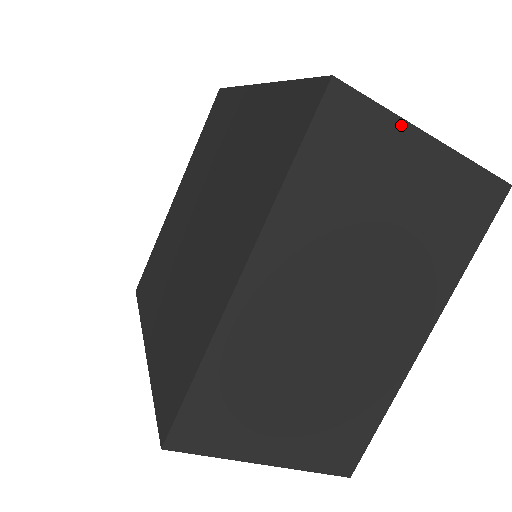
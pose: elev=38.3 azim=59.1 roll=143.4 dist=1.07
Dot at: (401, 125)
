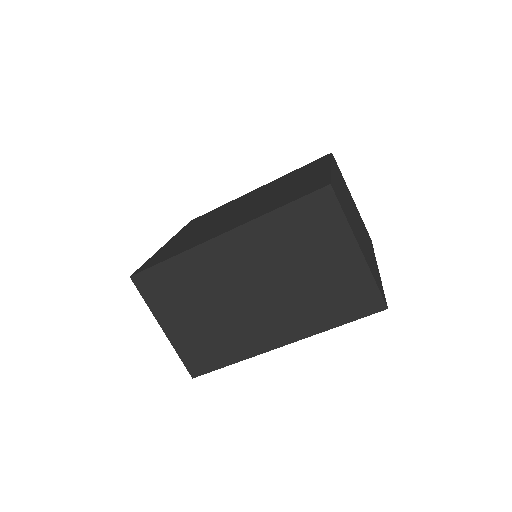
Dot at: occluded
